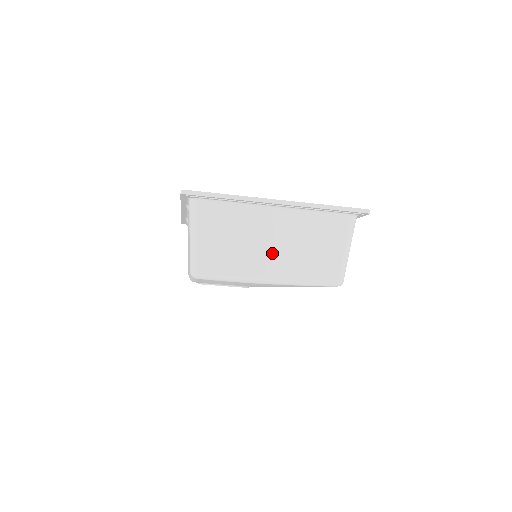
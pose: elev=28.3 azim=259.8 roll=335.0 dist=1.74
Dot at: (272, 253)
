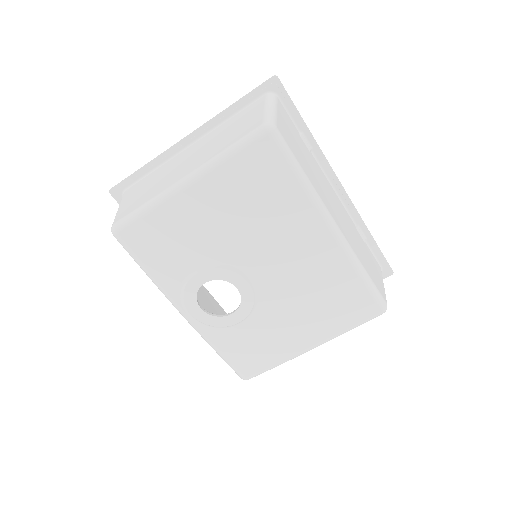
Dot at: (187, 165)
